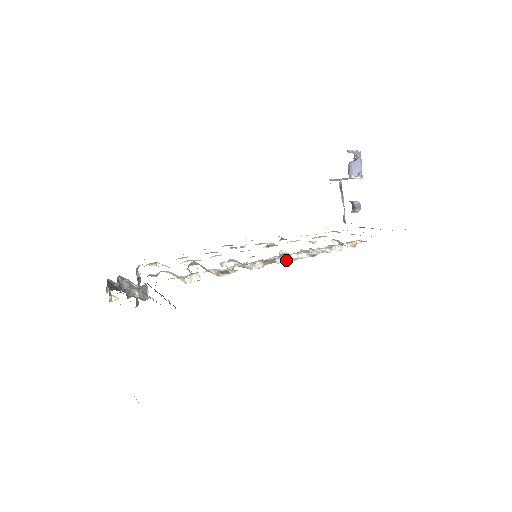
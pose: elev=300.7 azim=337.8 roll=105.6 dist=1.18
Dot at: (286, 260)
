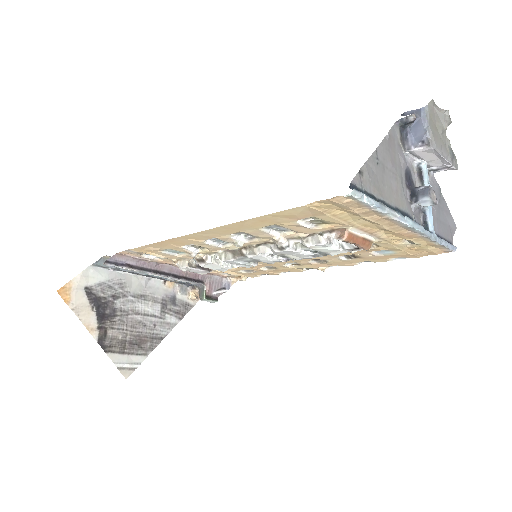
Dot at: (253, 253)
